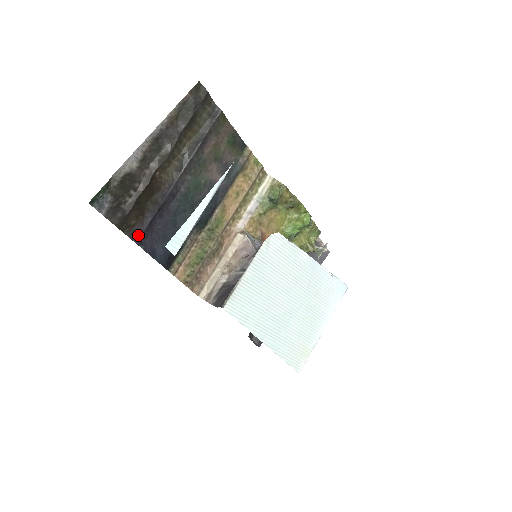
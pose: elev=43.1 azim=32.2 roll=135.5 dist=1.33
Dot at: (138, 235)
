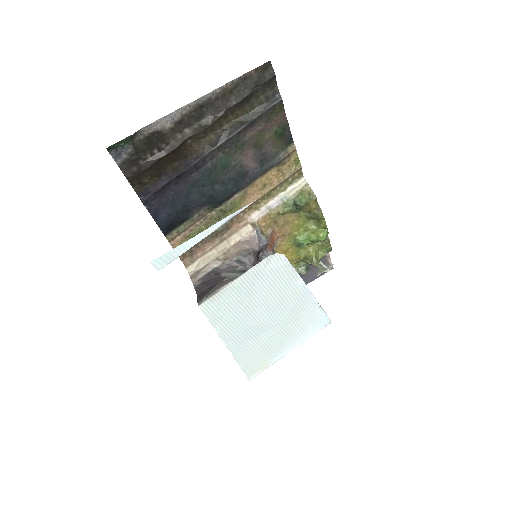
Dot at: (147, 194)
